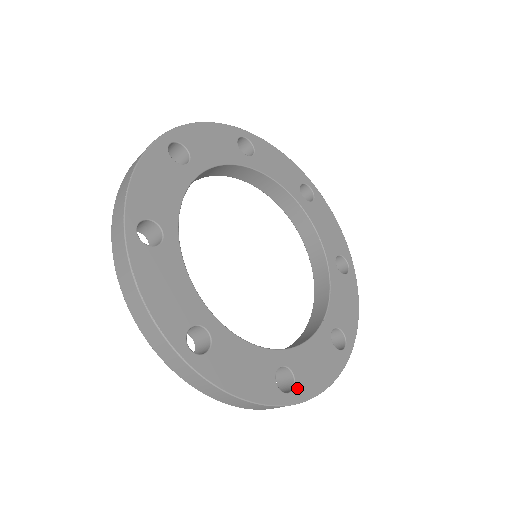
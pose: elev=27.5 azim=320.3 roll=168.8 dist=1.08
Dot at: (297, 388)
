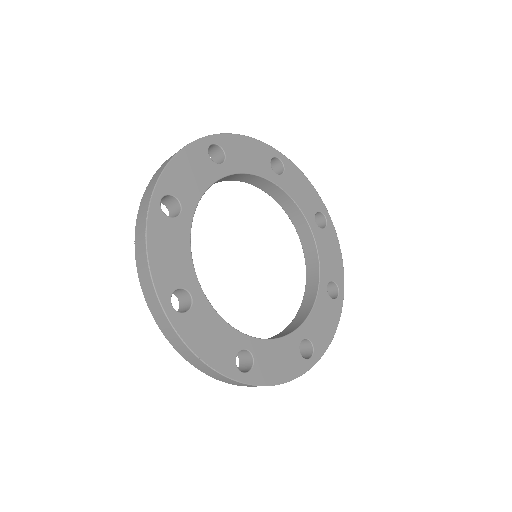
Dot at: (316, 350)
